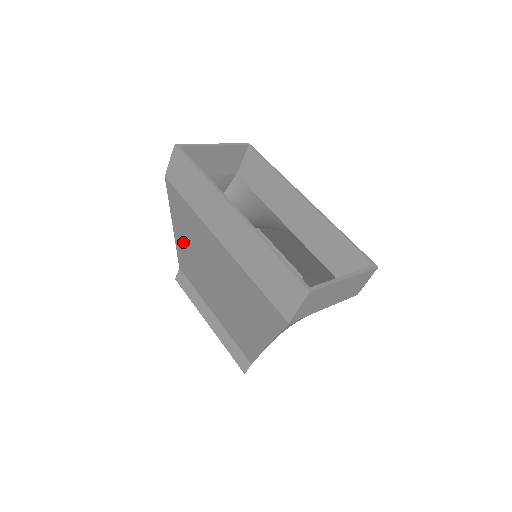
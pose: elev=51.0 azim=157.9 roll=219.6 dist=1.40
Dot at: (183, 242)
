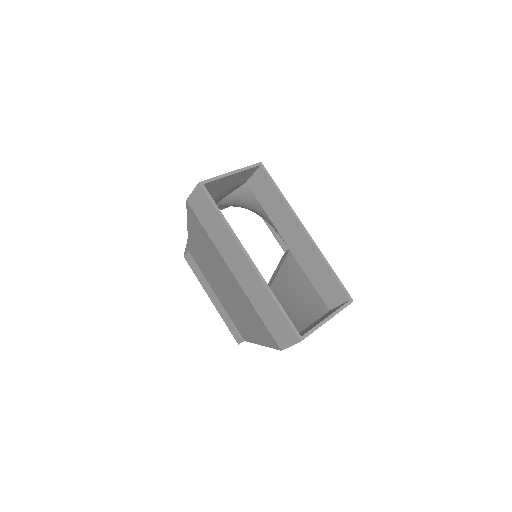
Dot at: (196, 244)
